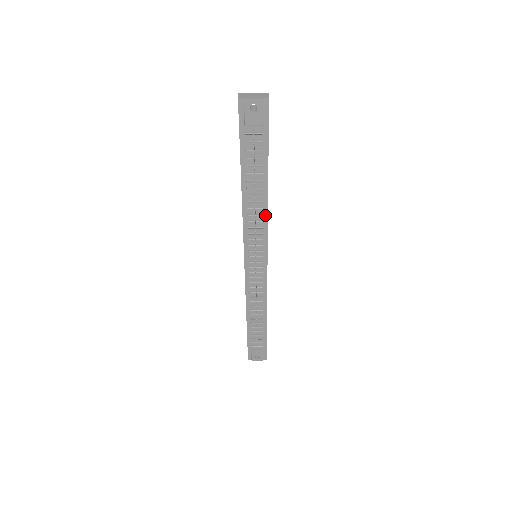
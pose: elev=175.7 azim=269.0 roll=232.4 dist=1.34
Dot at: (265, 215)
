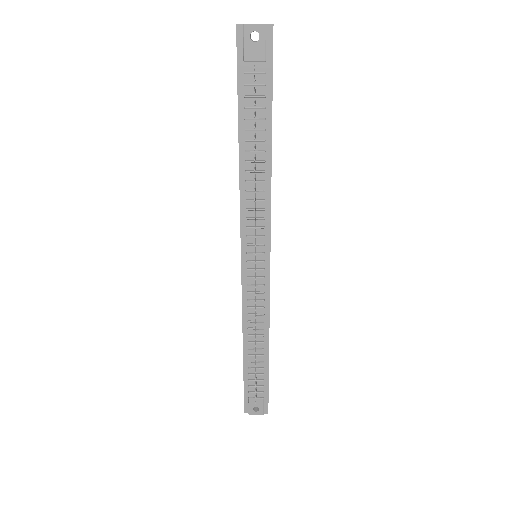
Dot at: (268, 191)
